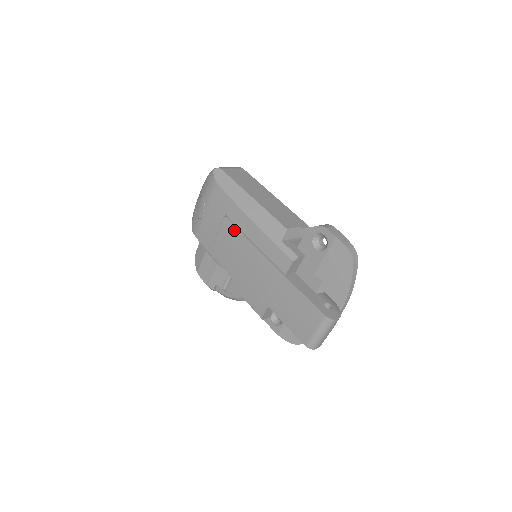
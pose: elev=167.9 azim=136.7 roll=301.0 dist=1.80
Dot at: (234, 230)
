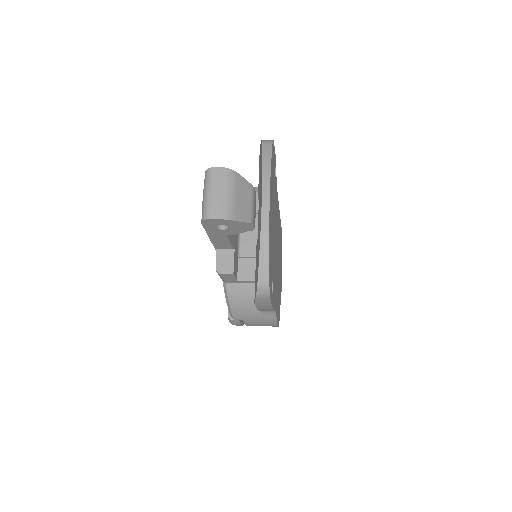
Dot at: occluded
